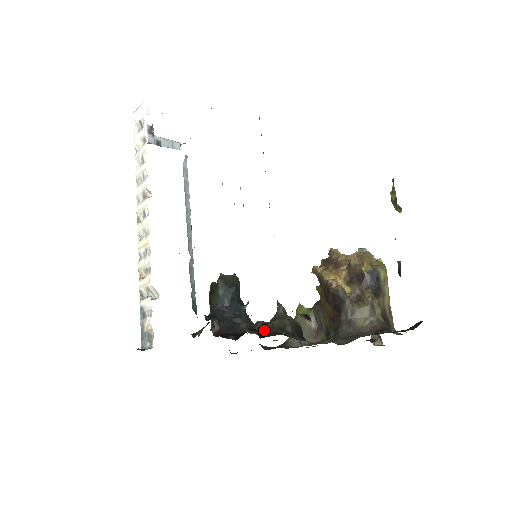
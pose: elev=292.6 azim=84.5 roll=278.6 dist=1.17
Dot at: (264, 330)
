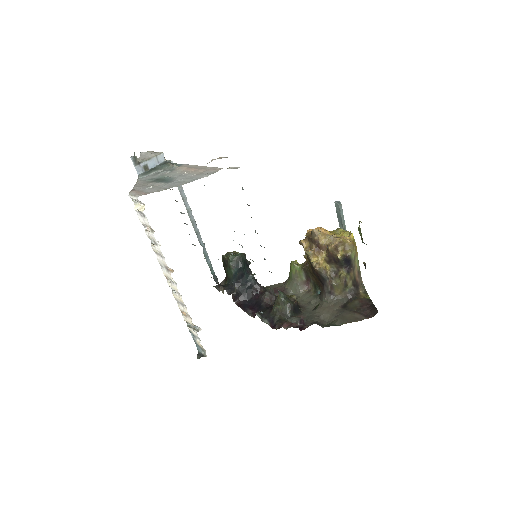
Dot at: (272, 314)
